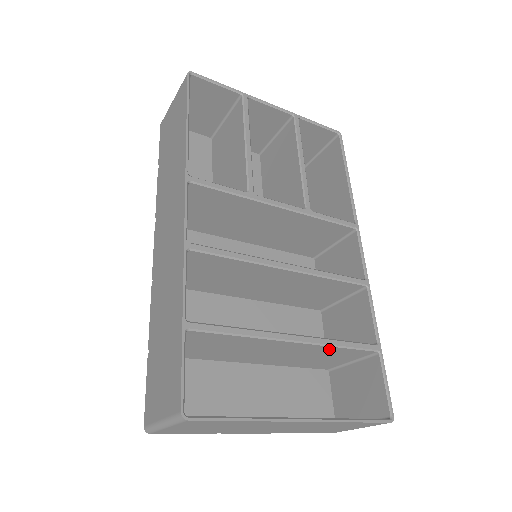
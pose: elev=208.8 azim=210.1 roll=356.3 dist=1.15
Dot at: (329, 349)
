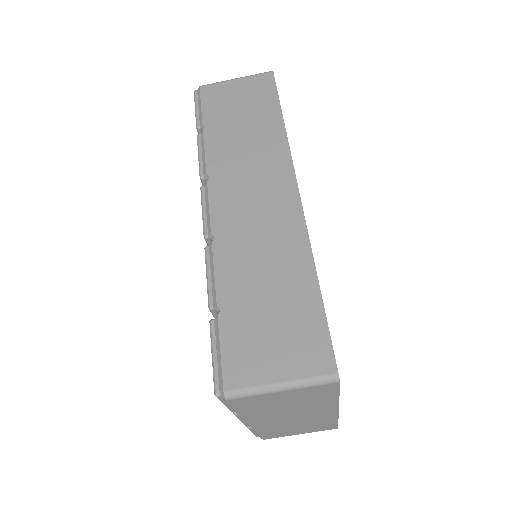
Dot at: occluded
